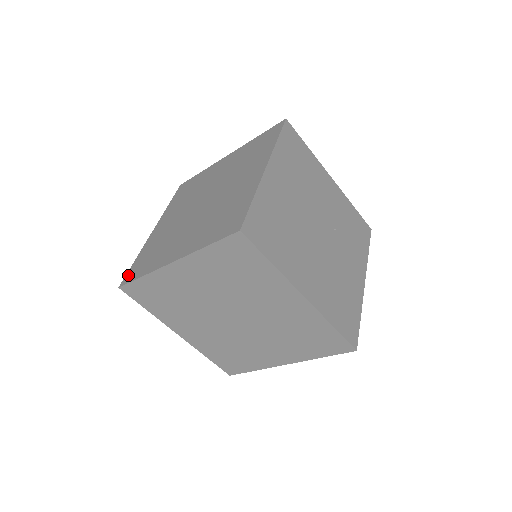
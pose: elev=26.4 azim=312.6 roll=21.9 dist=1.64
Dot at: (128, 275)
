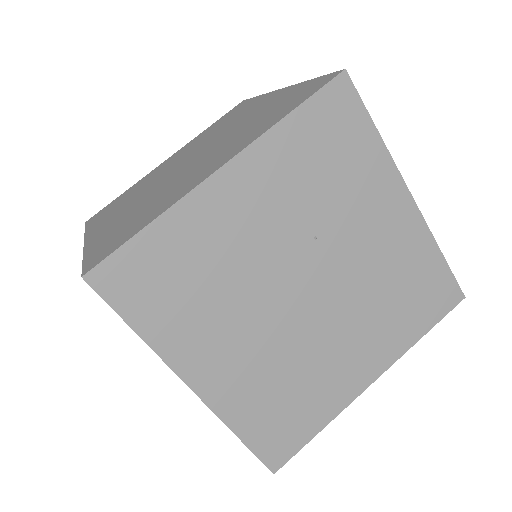
Dot at: occluded
